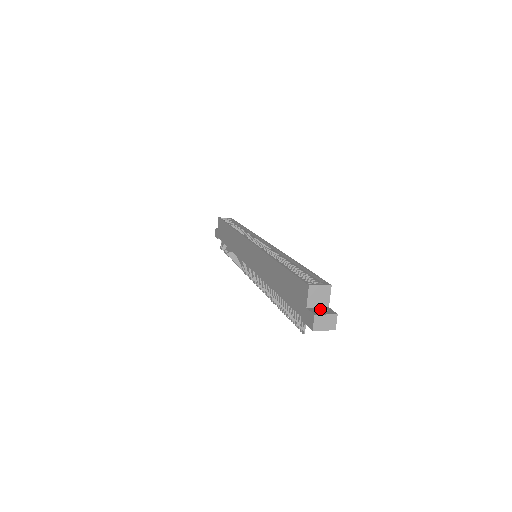
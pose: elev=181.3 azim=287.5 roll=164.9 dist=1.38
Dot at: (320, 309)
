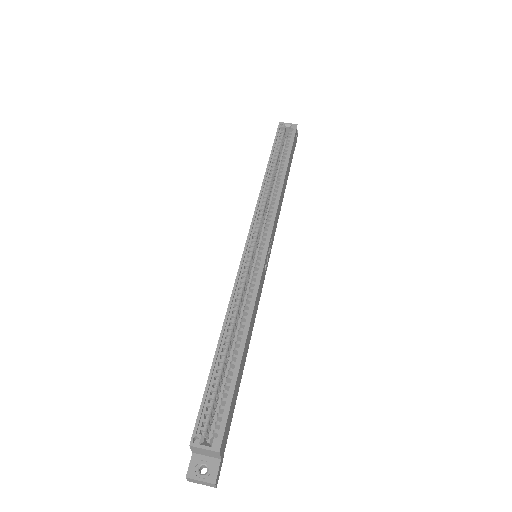
Dot at: (205, 462)
